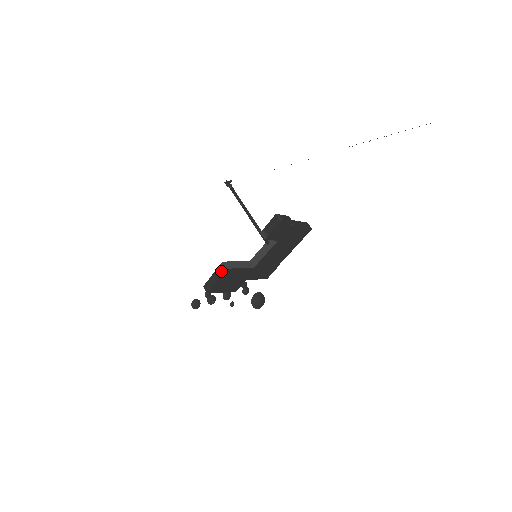
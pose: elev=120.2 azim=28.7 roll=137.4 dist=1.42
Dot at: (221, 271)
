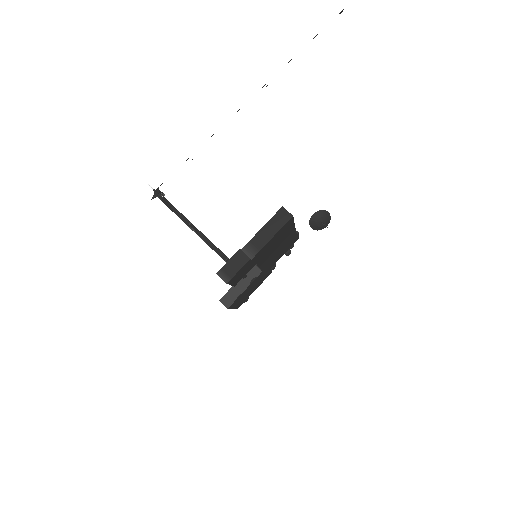
Dot at: occluded
